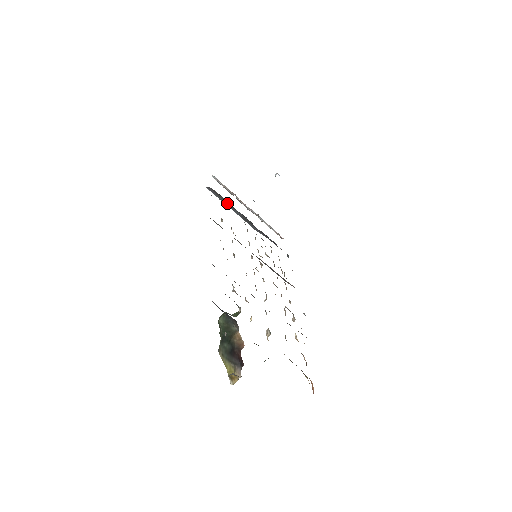
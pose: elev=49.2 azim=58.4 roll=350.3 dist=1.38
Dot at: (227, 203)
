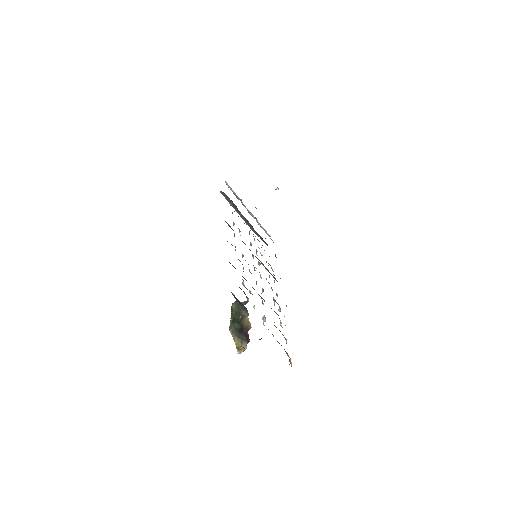
Dot at: (234, 206)
